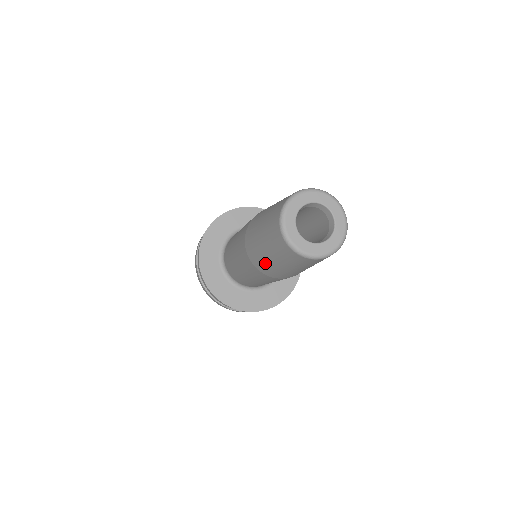
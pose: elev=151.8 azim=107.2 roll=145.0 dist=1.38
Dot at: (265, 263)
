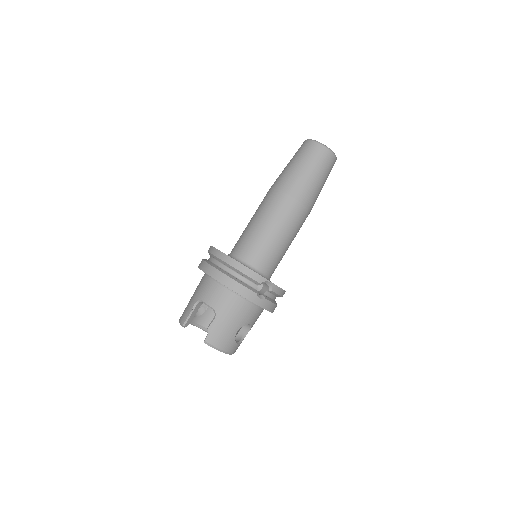
Dot at: (305, 183)
